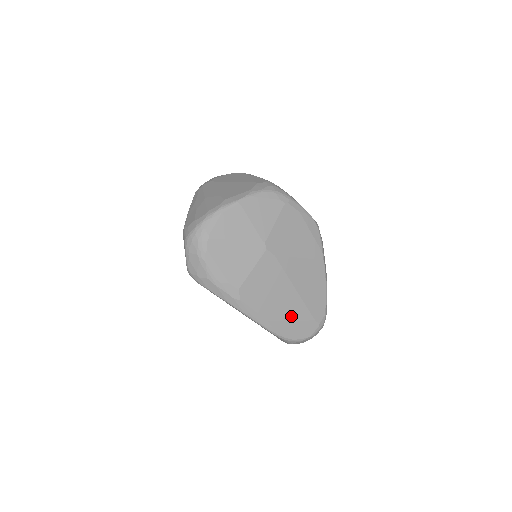
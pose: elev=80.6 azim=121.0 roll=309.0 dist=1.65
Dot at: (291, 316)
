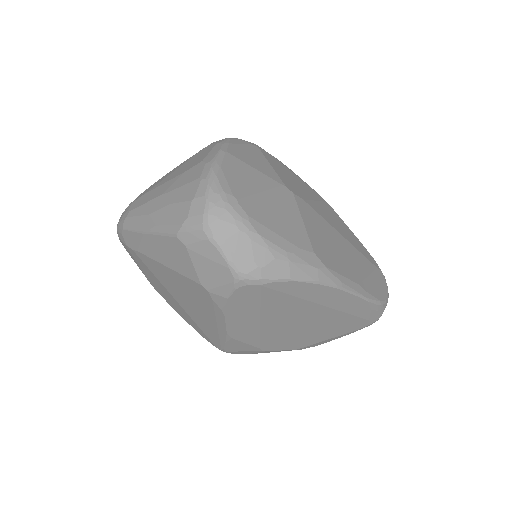
Dot at: (364, 270)
